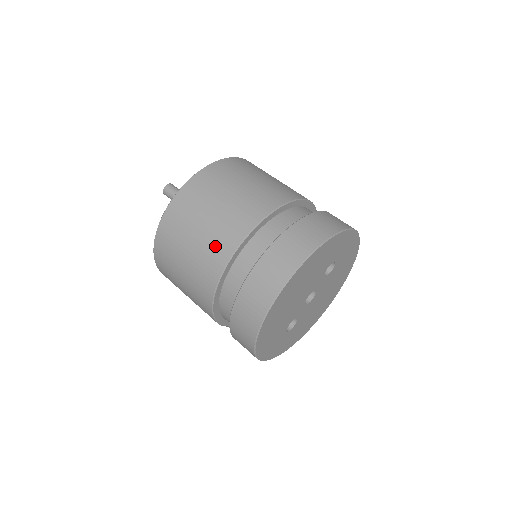
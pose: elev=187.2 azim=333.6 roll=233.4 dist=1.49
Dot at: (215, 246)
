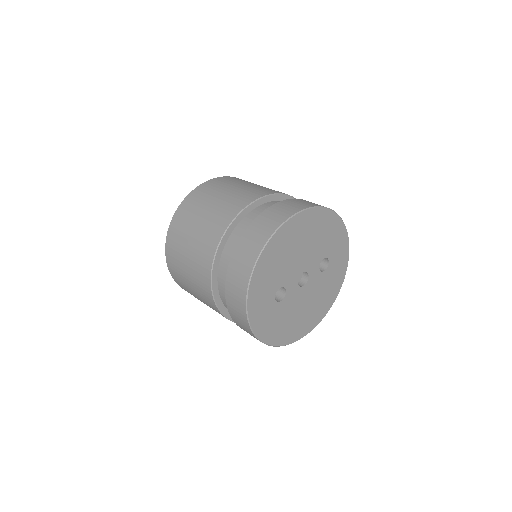
Dot at: (245, 194)
